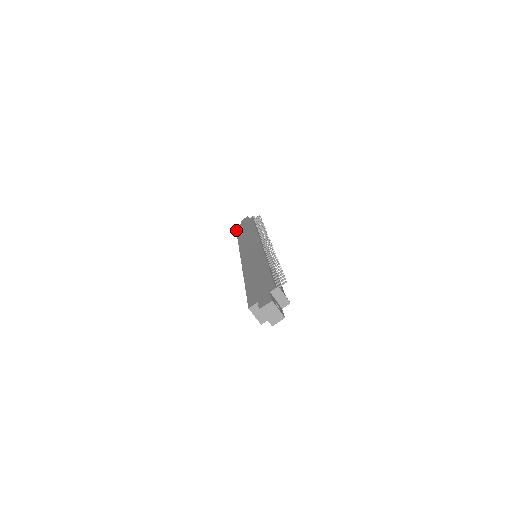
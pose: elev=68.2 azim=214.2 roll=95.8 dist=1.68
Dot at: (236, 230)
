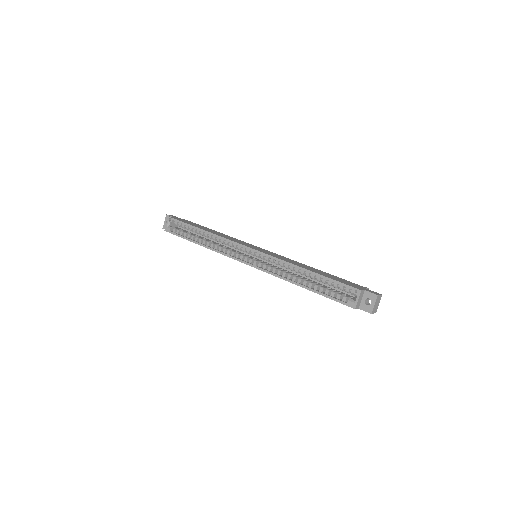
Dot at: occluded
